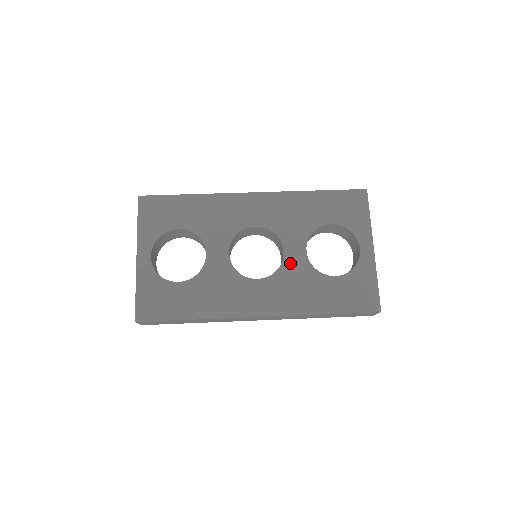
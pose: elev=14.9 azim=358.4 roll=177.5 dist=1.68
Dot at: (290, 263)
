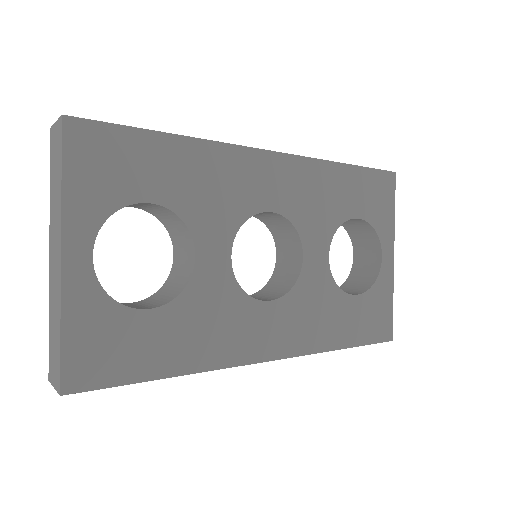
Dot at: (310, 275)
